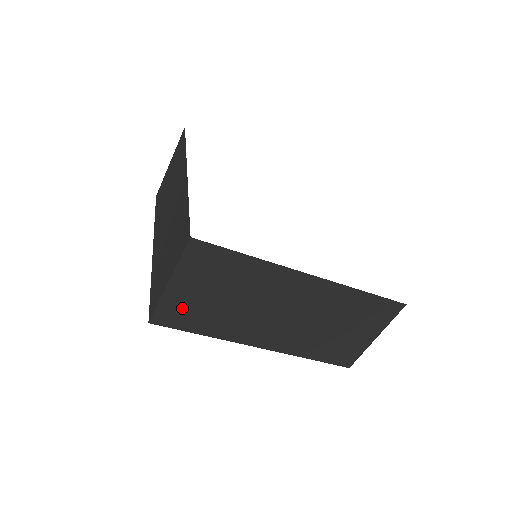
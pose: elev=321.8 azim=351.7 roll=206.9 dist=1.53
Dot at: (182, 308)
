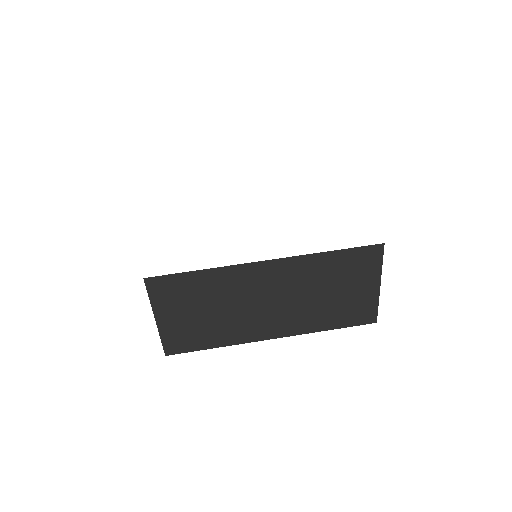
Dot at: (182, 334)
